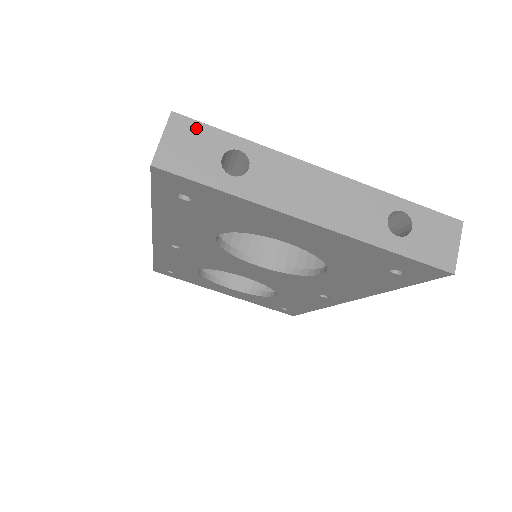
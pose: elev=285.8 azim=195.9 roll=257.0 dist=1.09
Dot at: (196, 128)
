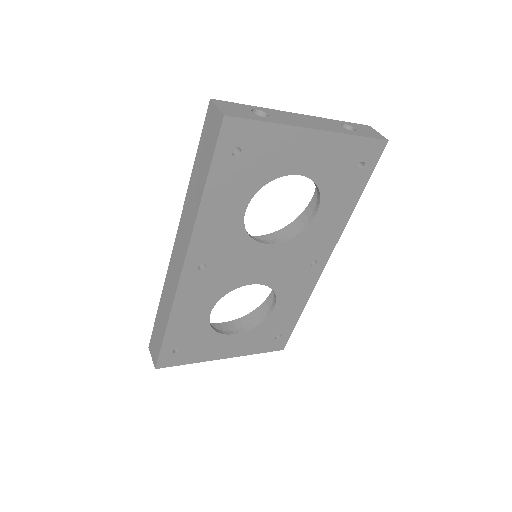
Dot at: (228, 103)
